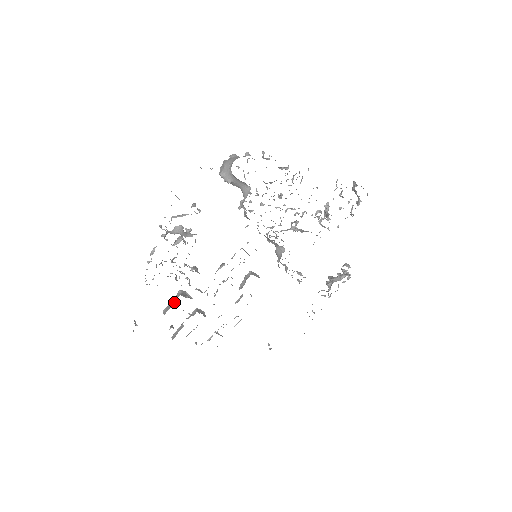
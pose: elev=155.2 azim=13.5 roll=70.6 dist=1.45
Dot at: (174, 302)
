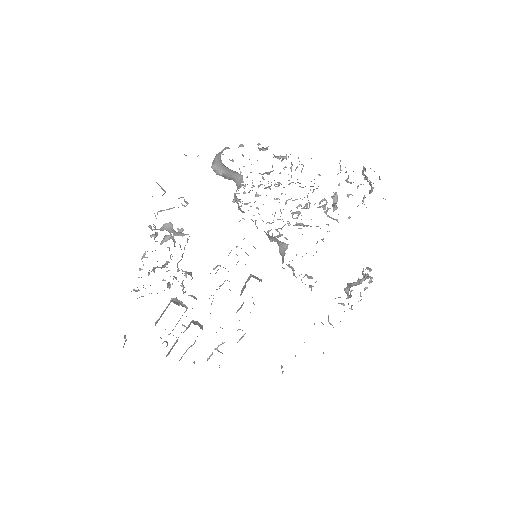
Dot at: (165, 310)
